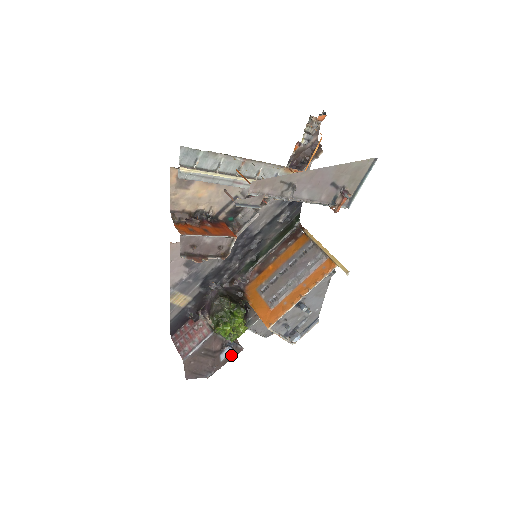
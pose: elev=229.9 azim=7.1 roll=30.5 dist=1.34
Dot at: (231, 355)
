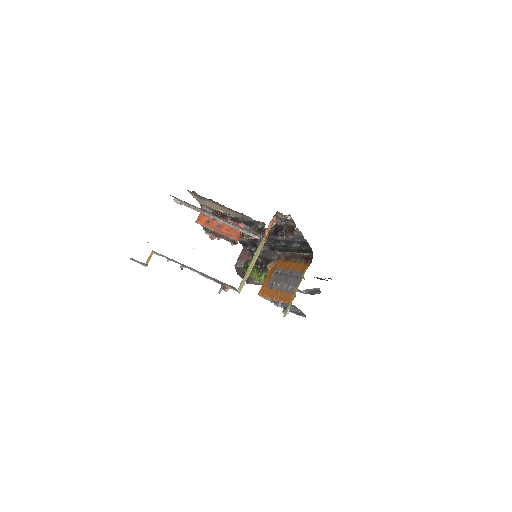
Dot at: occluded
